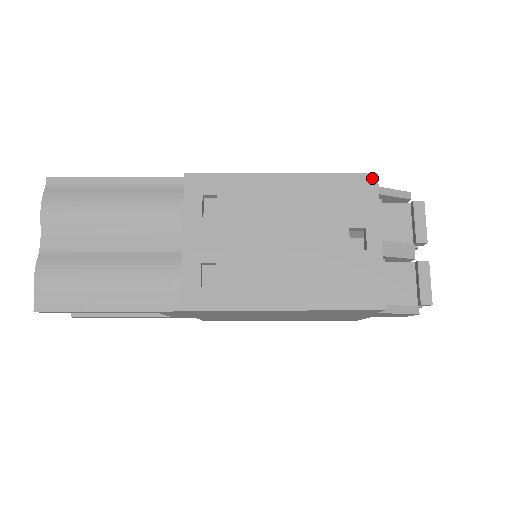
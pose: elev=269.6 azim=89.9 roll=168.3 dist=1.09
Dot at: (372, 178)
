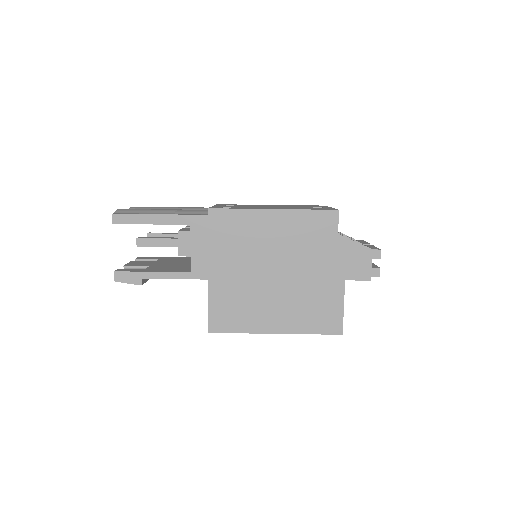
Dot at: occluded
